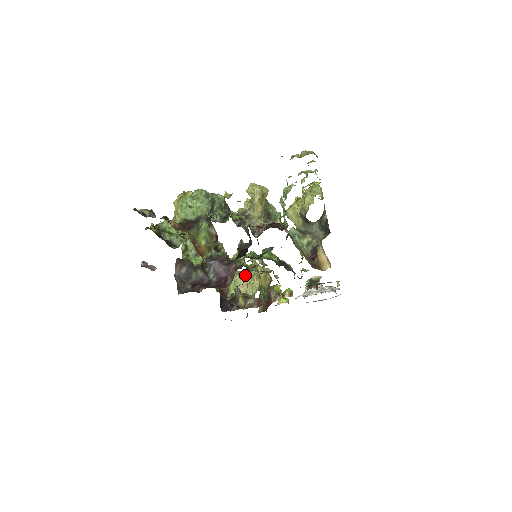
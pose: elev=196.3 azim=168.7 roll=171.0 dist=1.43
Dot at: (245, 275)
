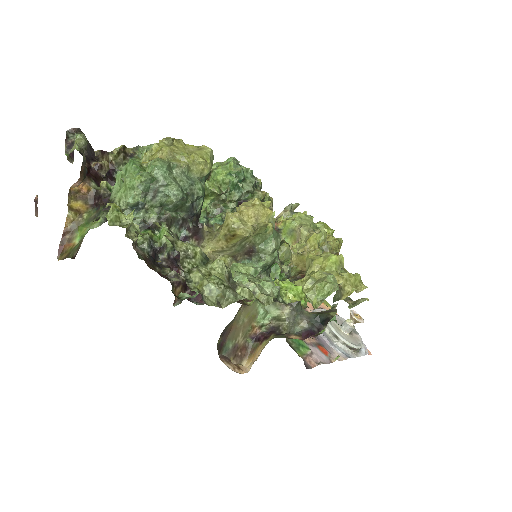
Dot at: occluded
